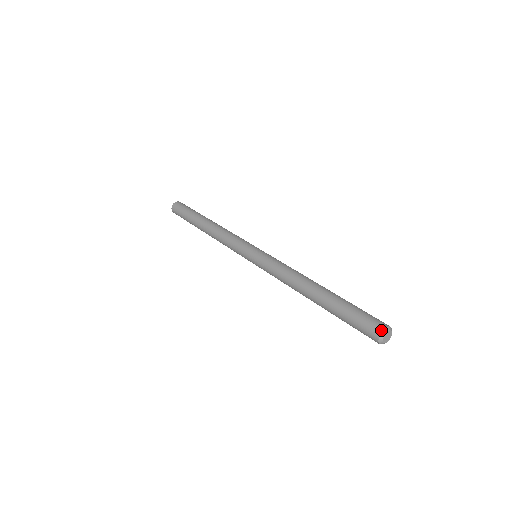
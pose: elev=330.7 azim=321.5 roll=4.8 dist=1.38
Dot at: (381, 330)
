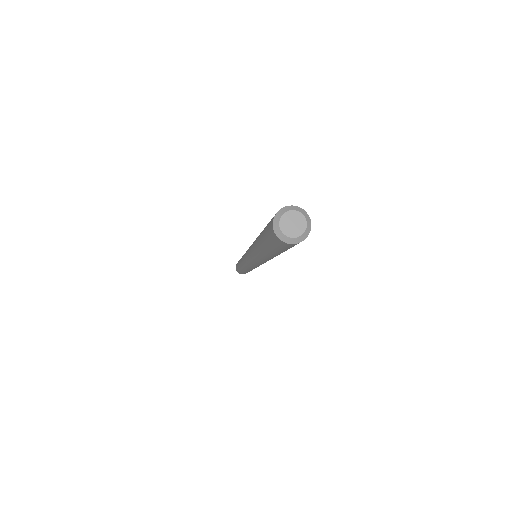
Dot at: occluded
